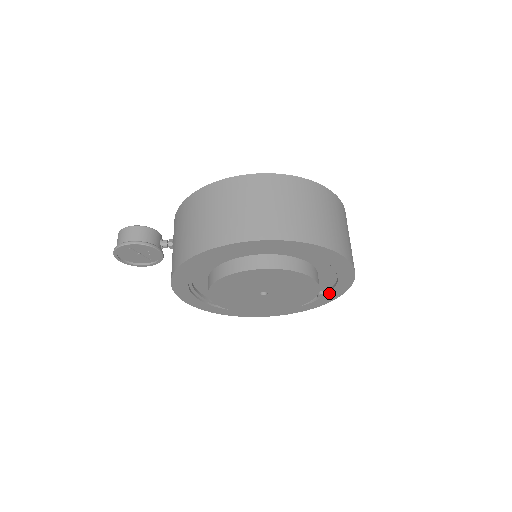
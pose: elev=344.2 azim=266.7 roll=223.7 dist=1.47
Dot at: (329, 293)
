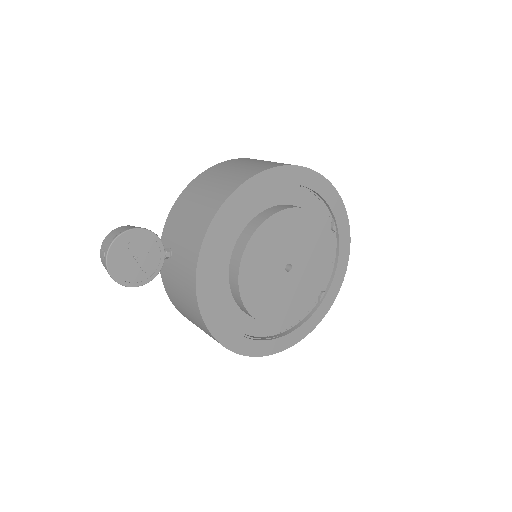
Dot at: (331, 285)
